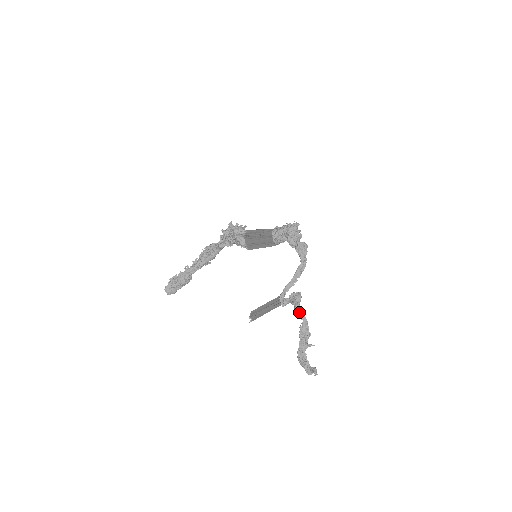
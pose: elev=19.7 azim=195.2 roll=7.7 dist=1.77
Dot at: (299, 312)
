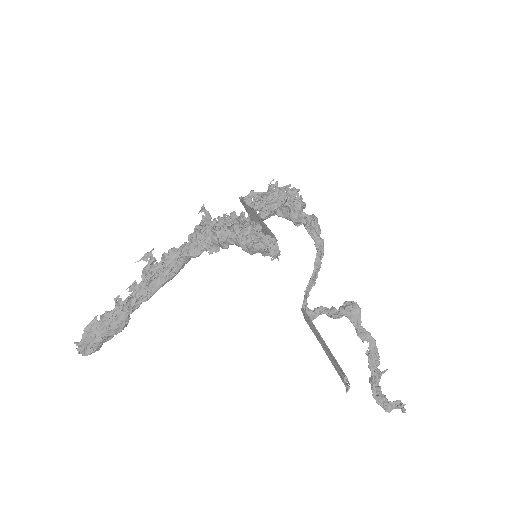
Dot at: (363, 332)
